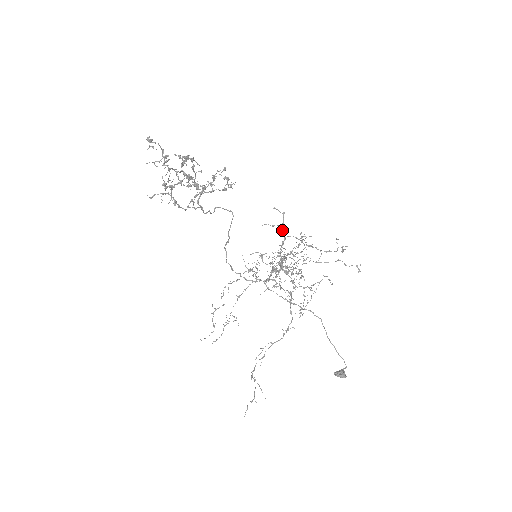
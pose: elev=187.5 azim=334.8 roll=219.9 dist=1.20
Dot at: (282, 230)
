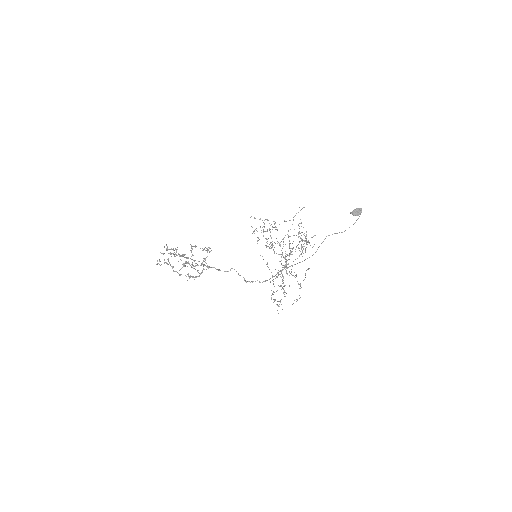
Dot at: occluded
